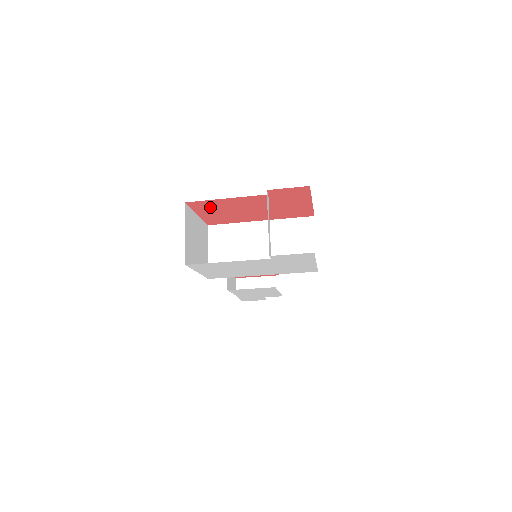
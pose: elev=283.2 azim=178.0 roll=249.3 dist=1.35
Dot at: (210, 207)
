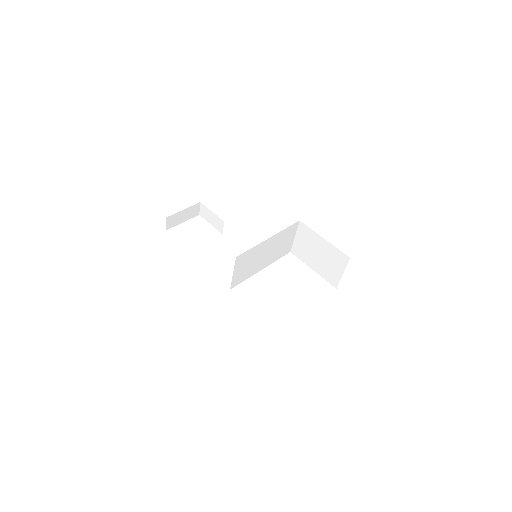
Dot at: occluded
